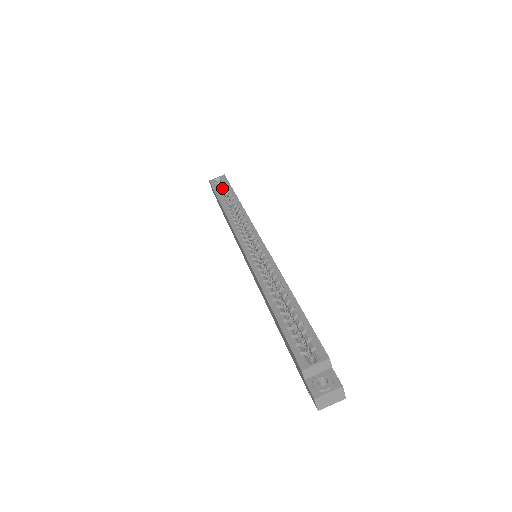
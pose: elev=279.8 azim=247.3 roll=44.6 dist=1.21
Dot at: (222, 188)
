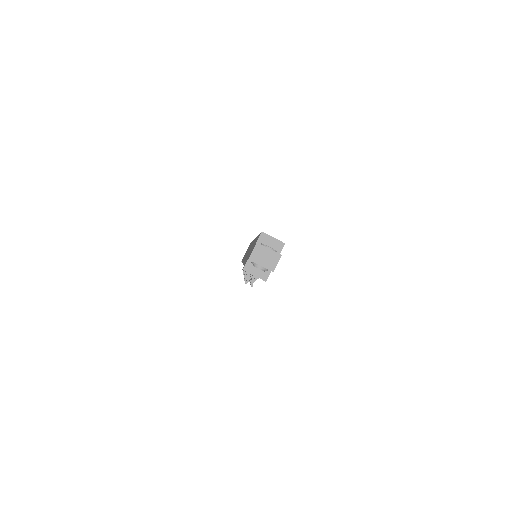
Dot at: occluded
